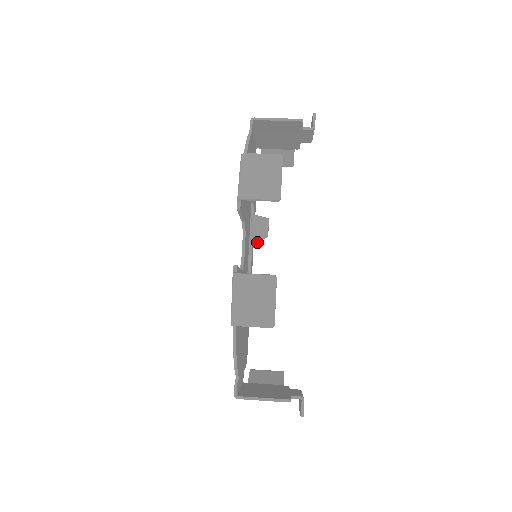
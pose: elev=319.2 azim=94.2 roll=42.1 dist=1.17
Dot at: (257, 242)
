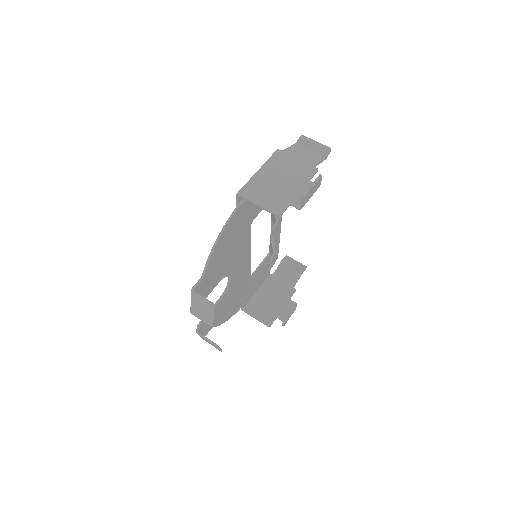
Dot at: occluded
